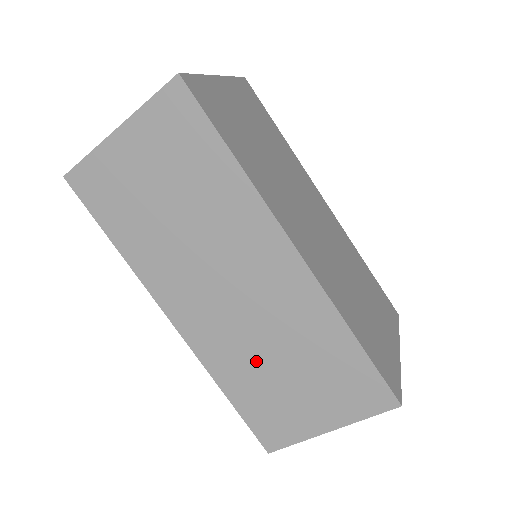
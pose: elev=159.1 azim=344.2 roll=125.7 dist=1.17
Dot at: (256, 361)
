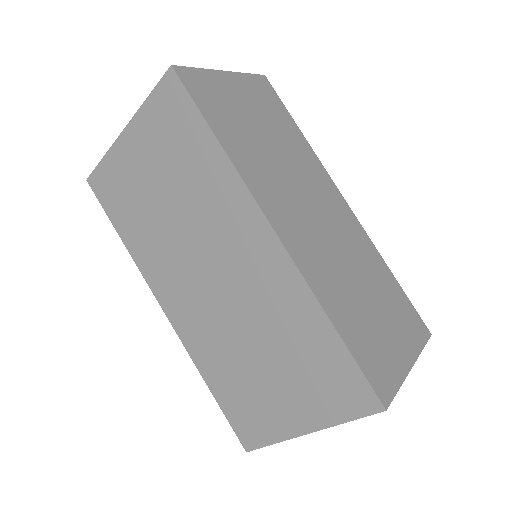
Dot at: (347, 286)
